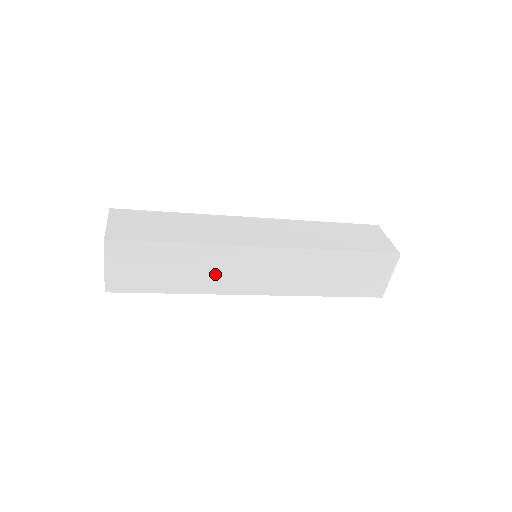
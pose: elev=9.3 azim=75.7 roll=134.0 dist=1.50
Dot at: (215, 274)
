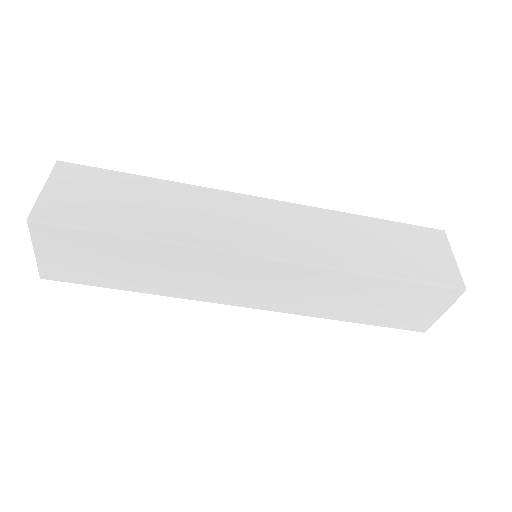
Dot at: (191, 278)
